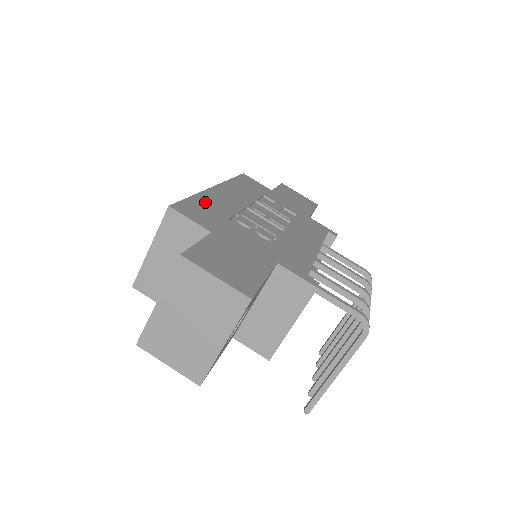
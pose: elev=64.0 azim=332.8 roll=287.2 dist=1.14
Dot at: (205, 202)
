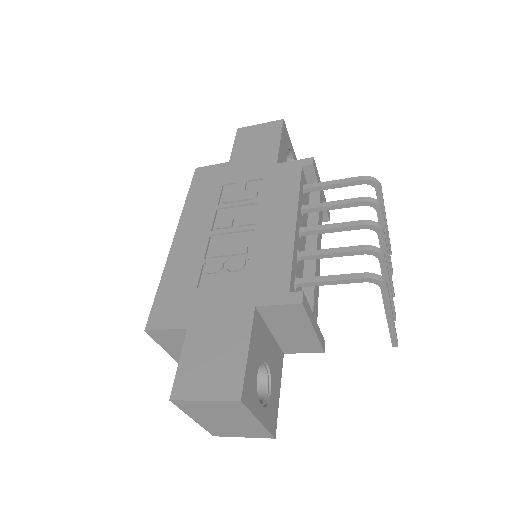
Dot at: (172, 281)
